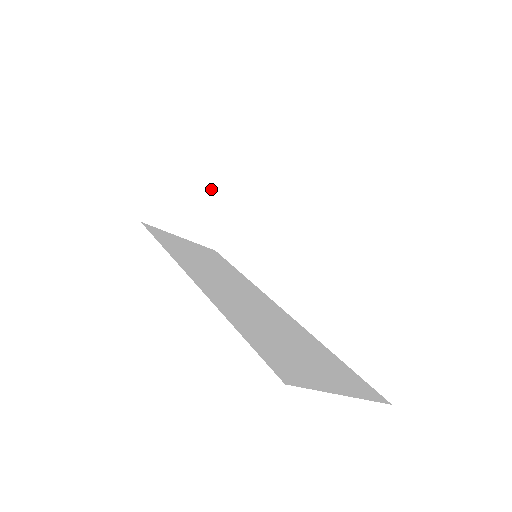
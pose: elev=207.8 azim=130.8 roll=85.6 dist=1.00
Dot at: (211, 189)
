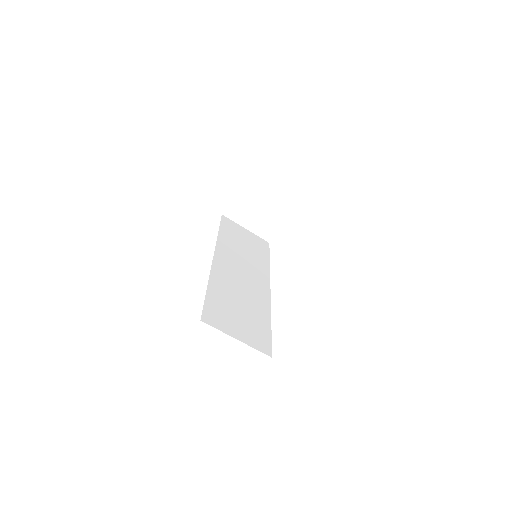
Dot at: (271, 203)
